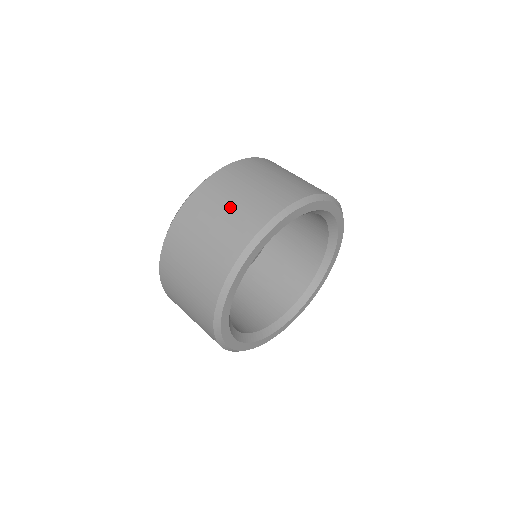
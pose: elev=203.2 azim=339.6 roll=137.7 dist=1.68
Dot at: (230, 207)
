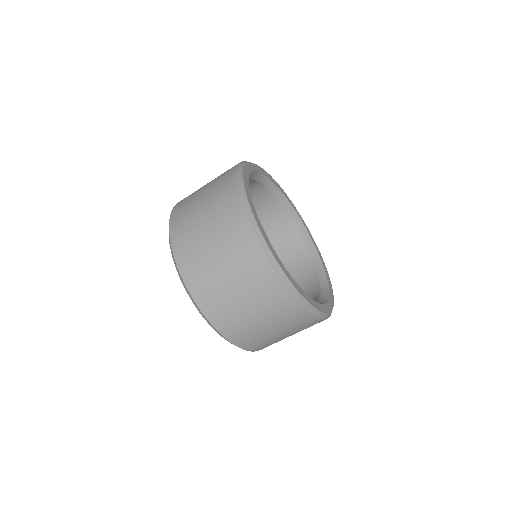
Dot at: occluded
